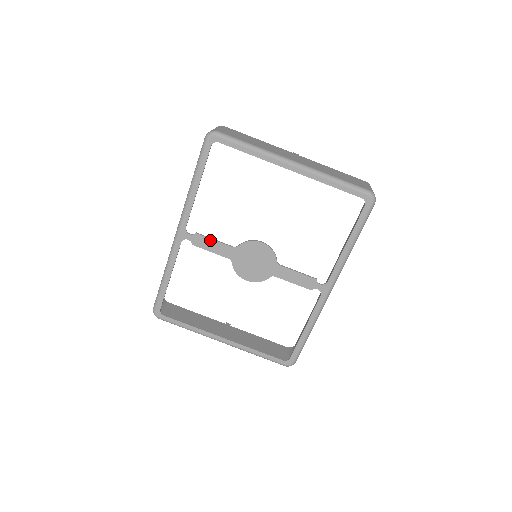
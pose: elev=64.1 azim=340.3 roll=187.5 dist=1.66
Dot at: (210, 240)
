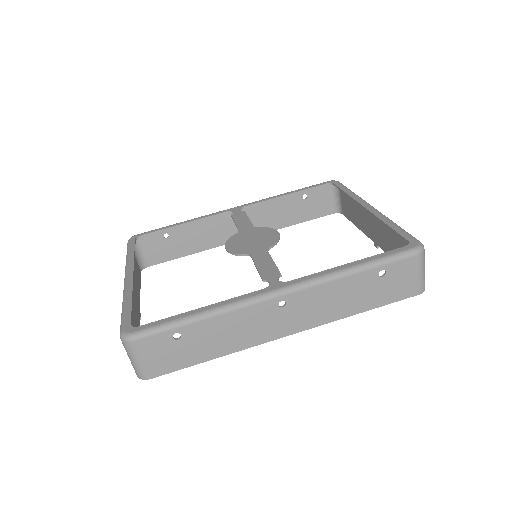
Dot at: (246, 217)
